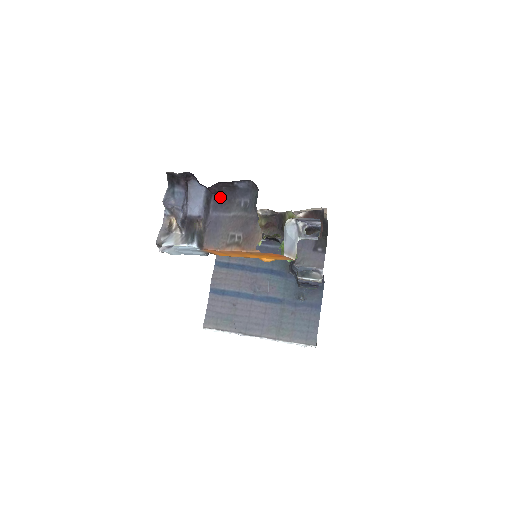
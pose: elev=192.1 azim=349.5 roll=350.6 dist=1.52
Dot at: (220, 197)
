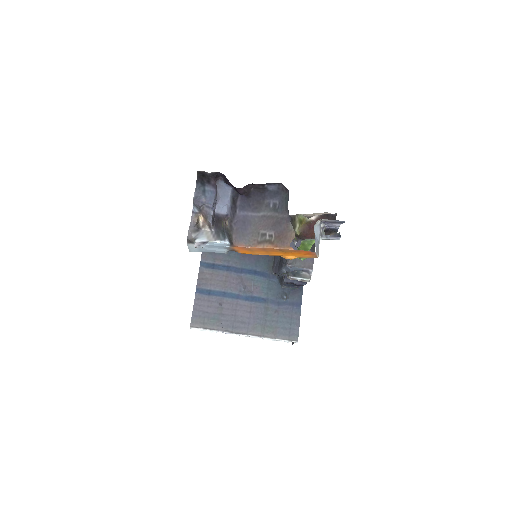
Dot at: (248, 198)
